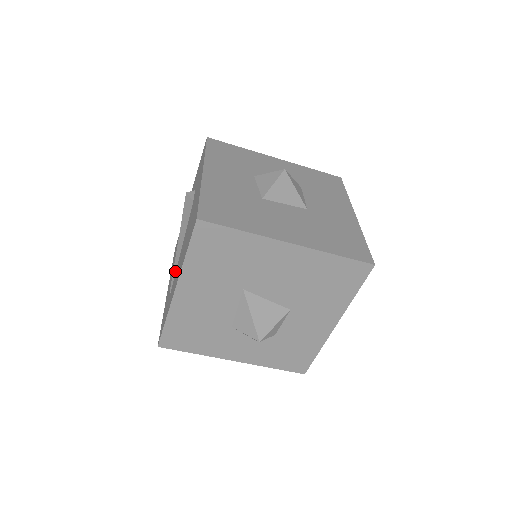
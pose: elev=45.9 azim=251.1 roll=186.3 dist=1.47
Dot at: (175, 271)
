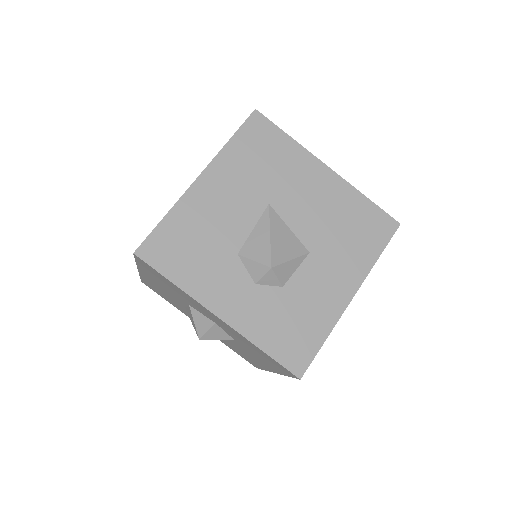
Dot at: occluded
